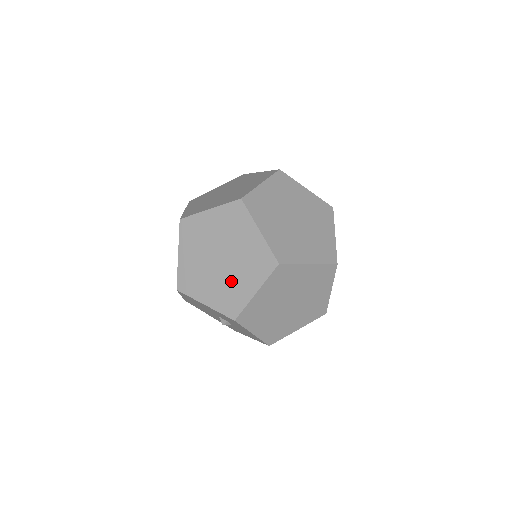
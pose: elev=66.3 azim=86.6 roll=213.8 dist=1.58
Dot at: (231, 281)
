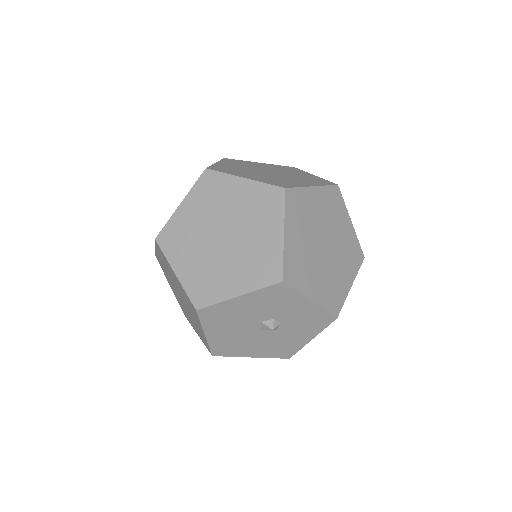
Dot at: (249, 247)
